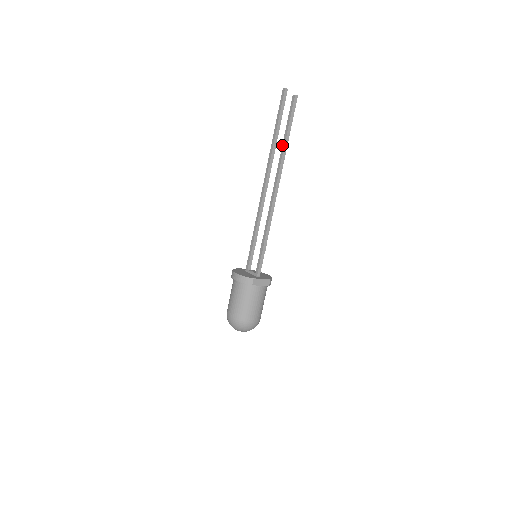
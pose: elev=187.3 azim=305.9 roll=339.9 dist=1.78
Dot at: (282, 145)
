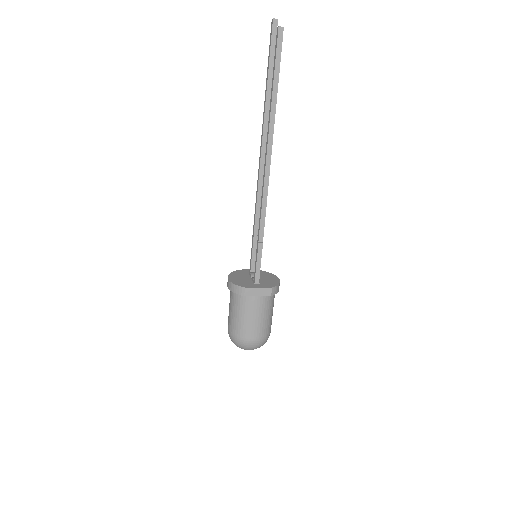
Dot at: occluded
